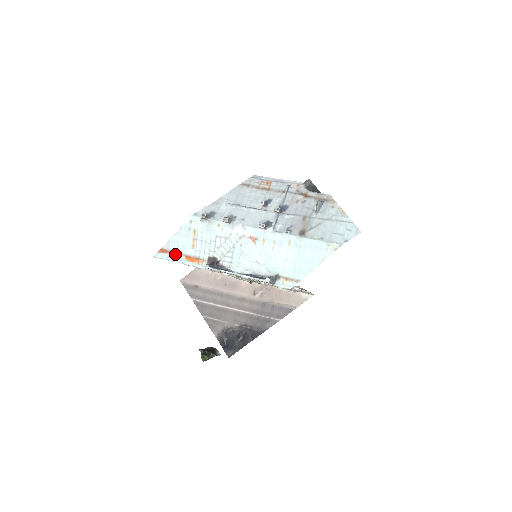
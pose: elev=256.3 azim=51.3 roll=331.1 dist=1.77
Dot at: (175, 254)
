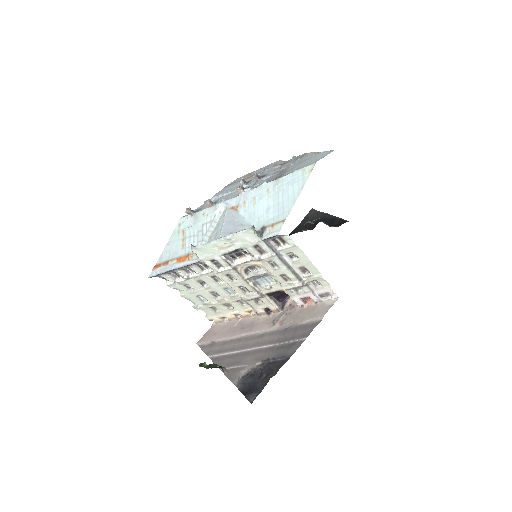
Dot at: (167, 263)
